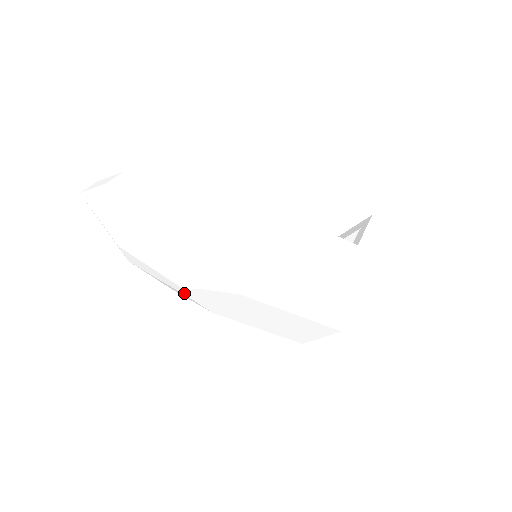
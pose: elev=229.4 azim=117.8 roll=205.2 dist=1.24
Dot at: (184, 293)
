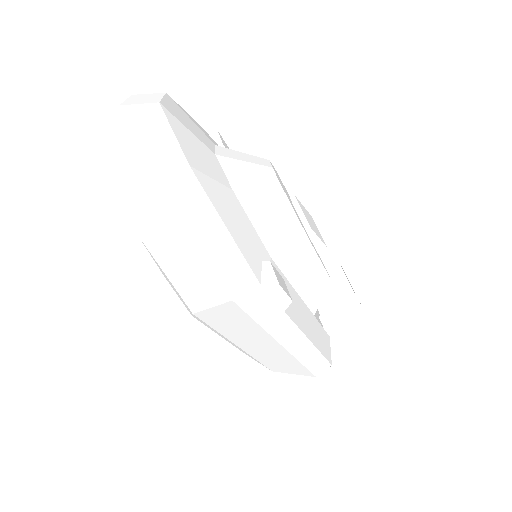
Dot at: occluded
